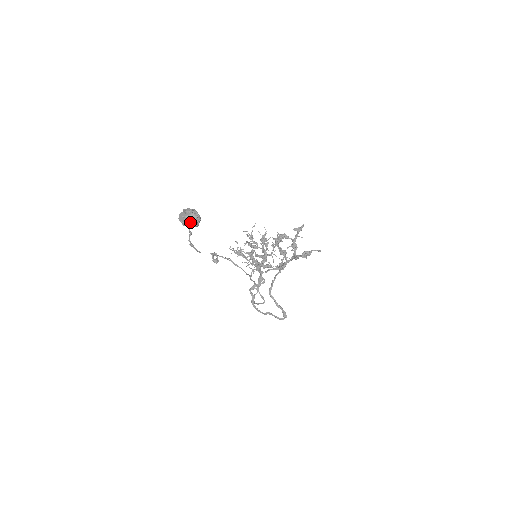
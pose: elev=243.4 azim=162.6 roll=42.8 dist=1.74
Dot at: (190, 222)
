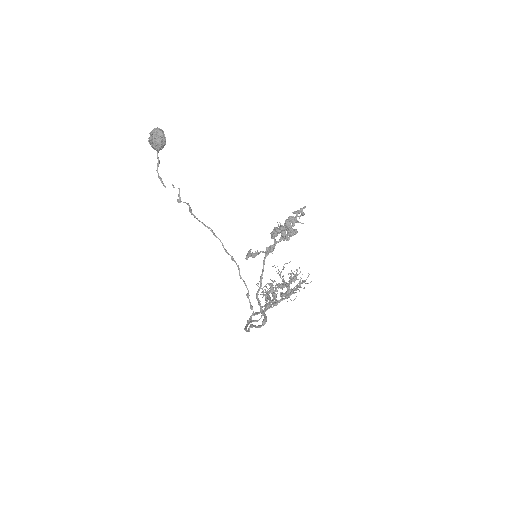
Dot at: (152, 135)
